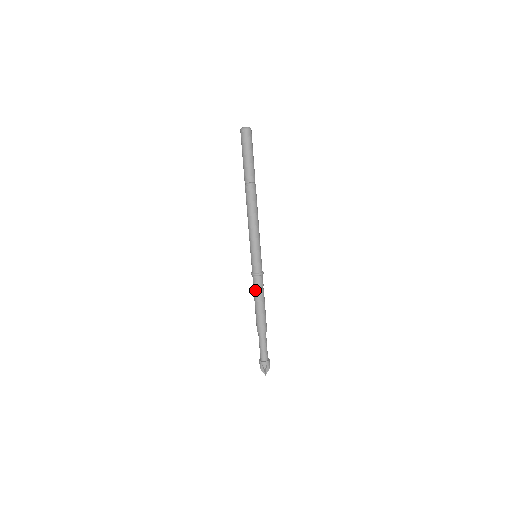
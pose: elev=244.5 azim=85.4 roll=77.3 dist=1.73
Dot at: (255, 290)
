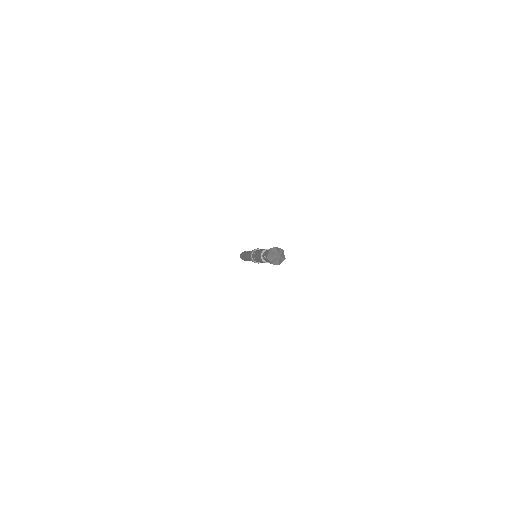
Dot at: (255, 252)
